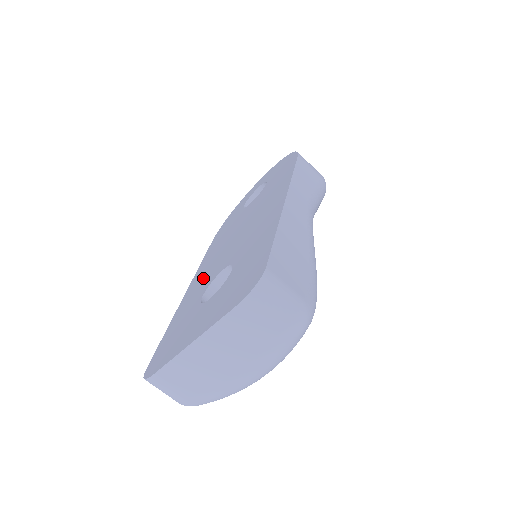
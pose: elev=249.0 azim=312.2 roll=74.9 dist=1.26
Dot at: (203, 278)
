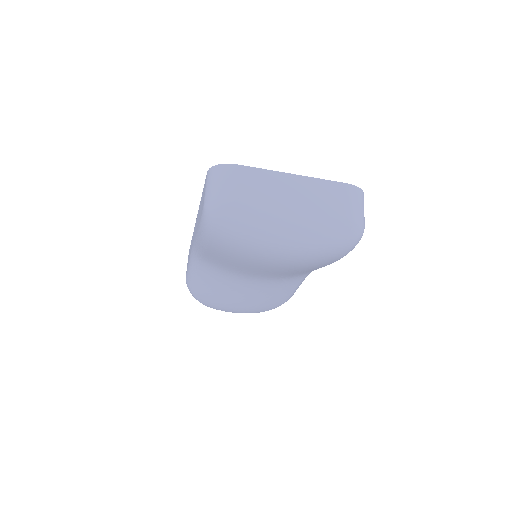
Dot at: occluded
